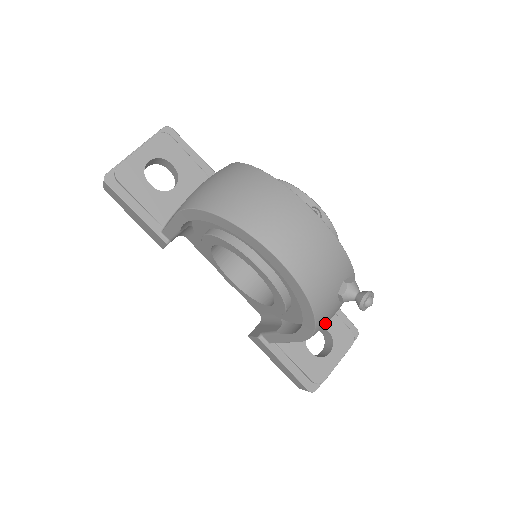
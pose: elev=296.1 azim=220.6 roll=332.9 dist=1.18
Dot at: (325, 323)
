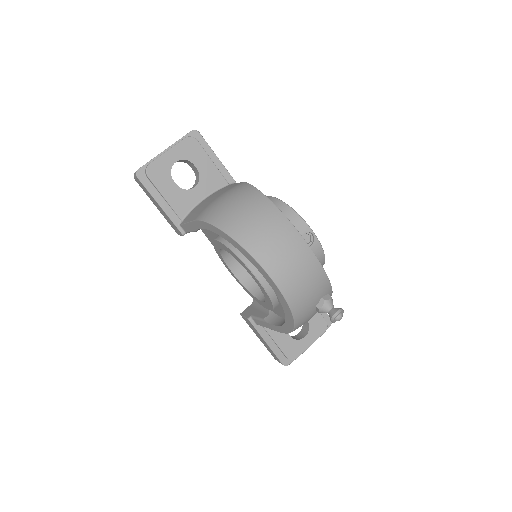
Dot at: occluded
